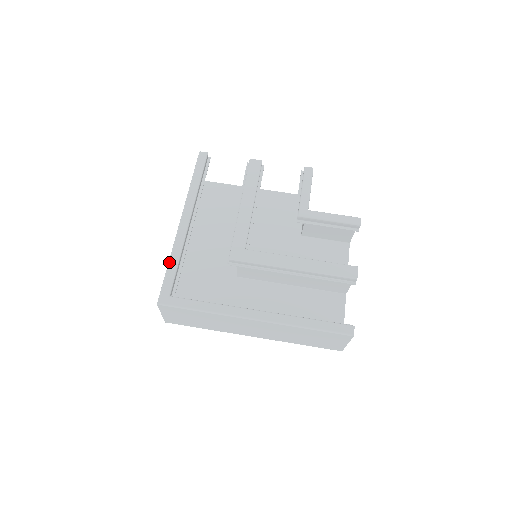
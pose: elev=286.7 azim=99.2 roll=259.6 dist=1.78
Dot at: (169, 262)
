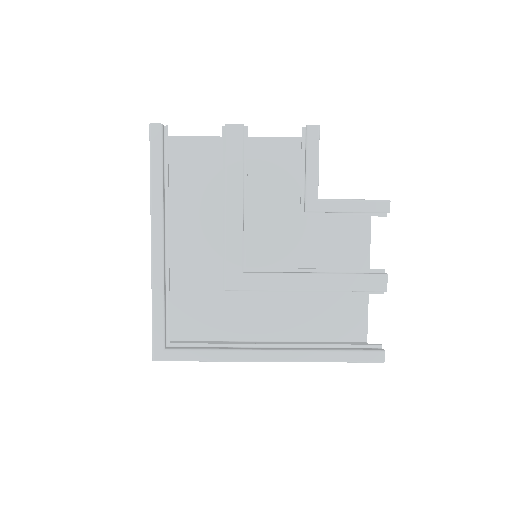
Dot at: (152, 307)
